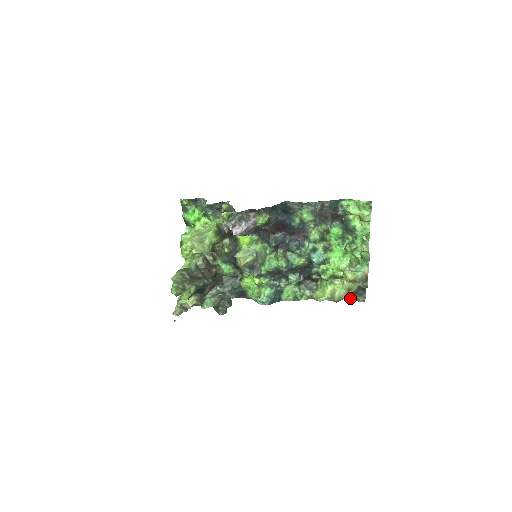
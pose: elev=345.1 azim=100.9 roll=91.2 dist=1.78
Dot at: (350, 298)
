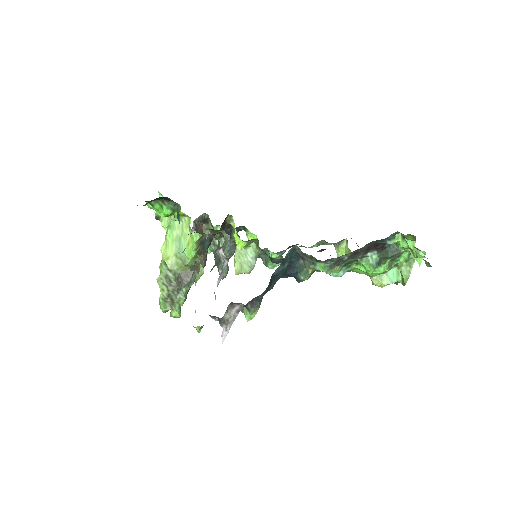
Dot at: occluded
